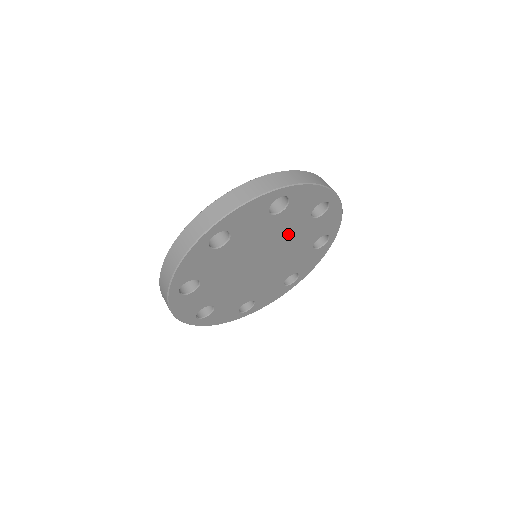
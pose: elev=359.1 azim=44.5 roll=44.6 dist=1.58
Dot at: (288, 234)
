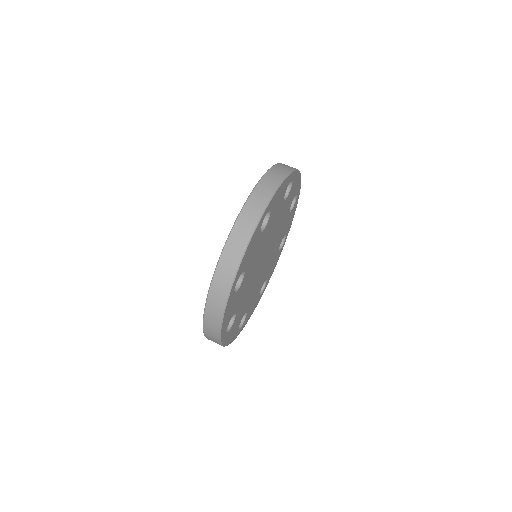
Dot at: (275, 245)
